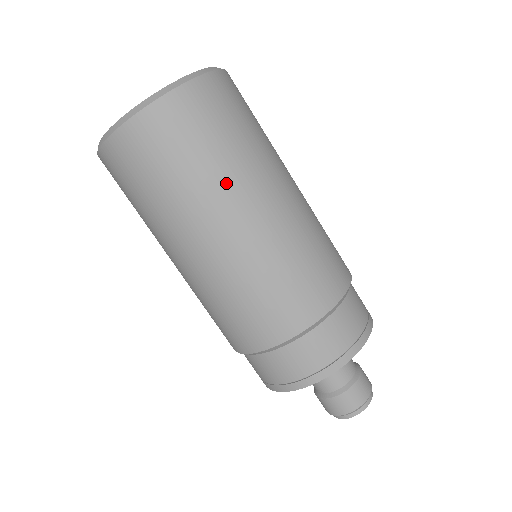
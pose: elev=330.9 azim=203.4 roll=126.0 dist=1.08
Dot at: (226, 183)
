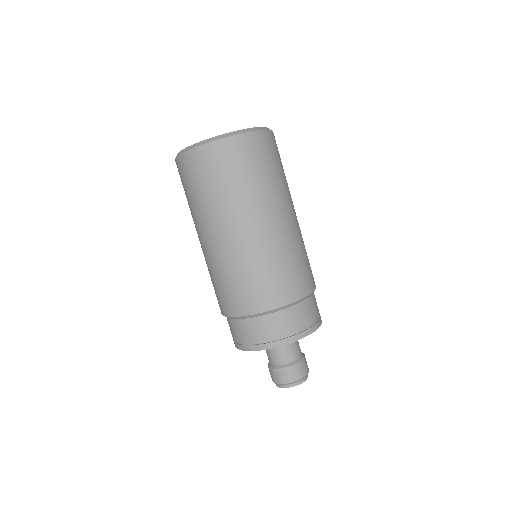
Dot at: (207, 213)
